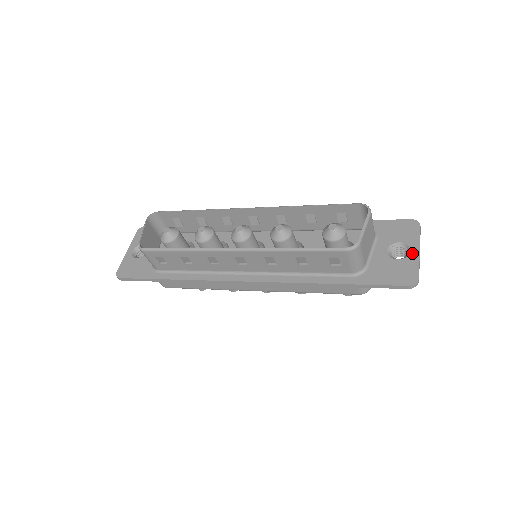
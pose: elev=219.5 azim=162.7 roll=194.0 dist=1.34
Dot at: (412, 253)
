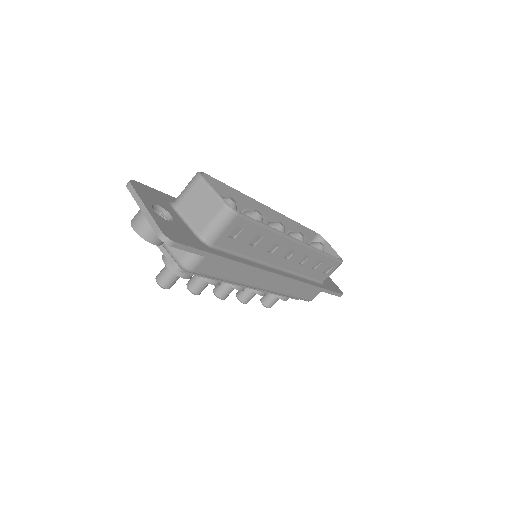
Dot at: occluded
